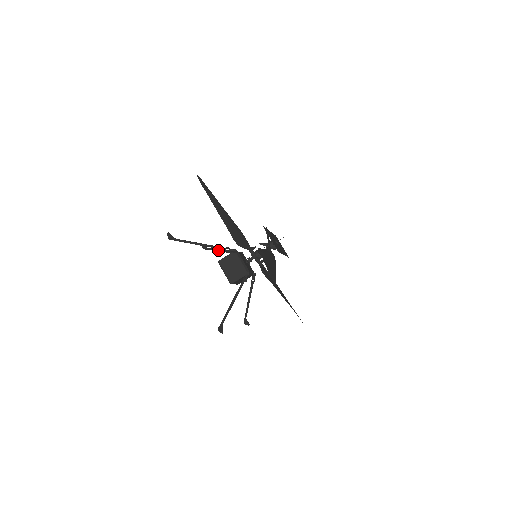
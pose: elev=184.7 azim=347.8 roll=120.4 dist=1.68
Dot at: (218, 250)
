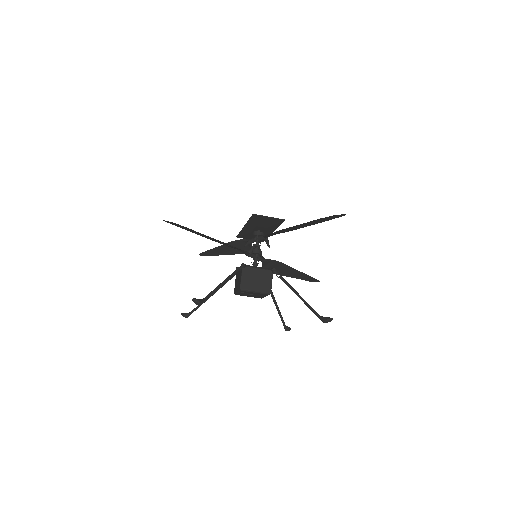
Dot at: occluded
